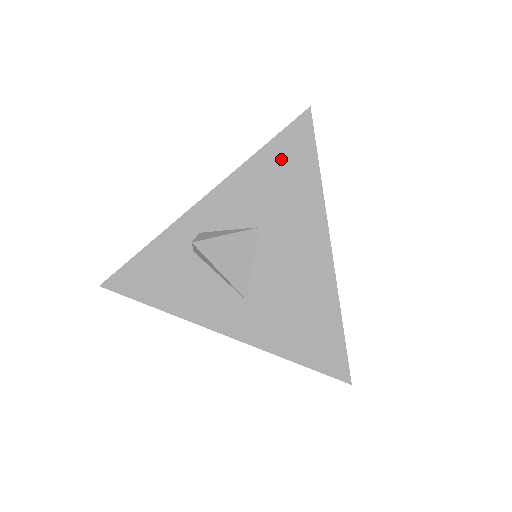
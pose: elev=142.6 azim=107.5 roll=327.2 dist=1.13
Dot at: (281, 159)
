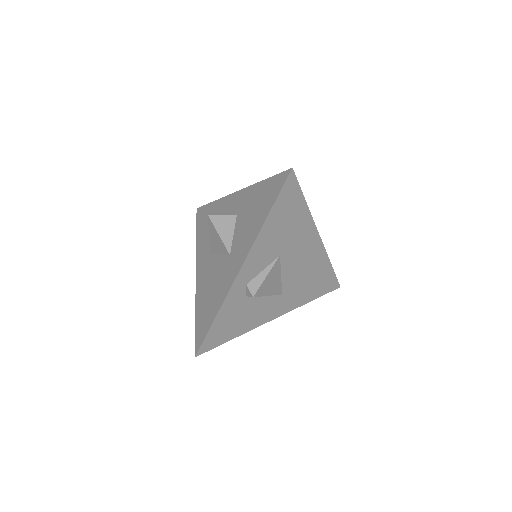
Dot at: (283, 211)
